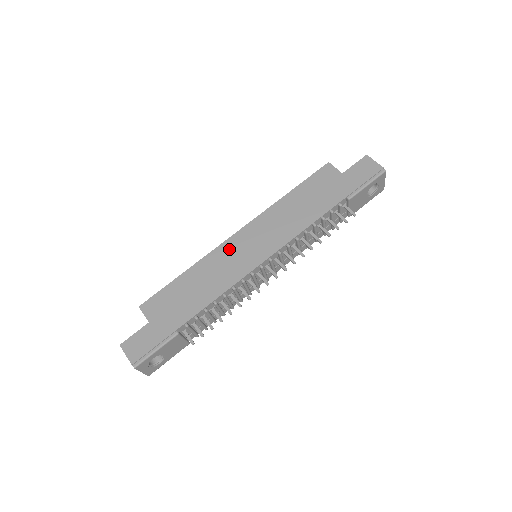
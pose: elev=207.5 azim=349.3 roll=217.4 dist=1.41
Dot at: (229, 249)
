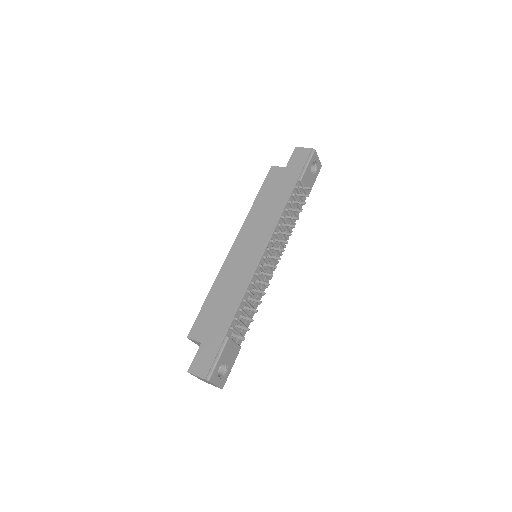
Dot at: (233, 259)
